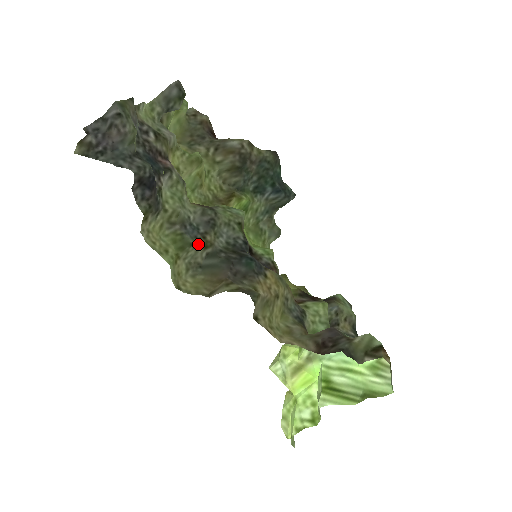
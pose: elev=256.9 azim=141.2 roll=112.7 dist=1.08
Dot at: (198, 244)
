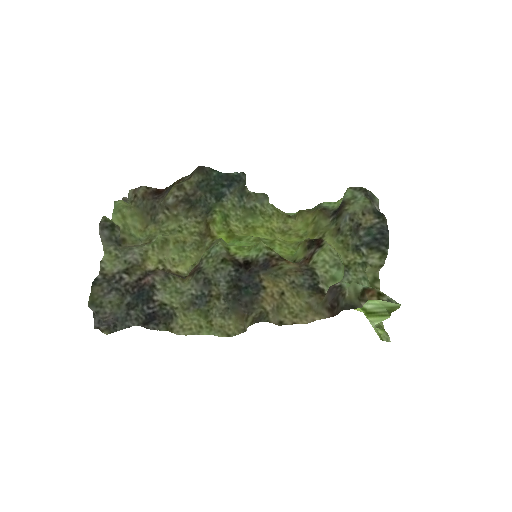
Dot at: (212, 304)
